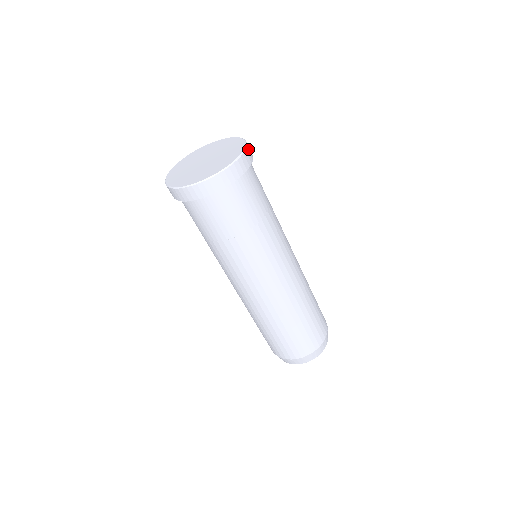
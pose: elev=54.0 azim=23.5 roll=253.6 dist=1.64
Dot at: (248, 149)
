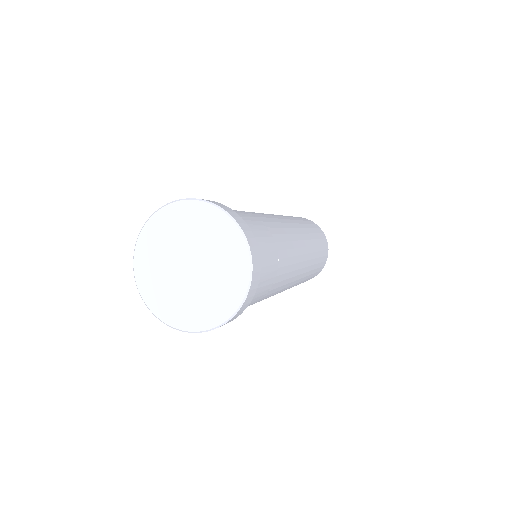
Dot at: (250, 292)
